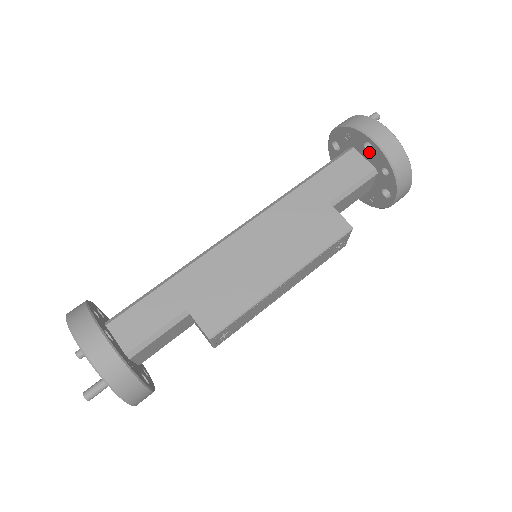
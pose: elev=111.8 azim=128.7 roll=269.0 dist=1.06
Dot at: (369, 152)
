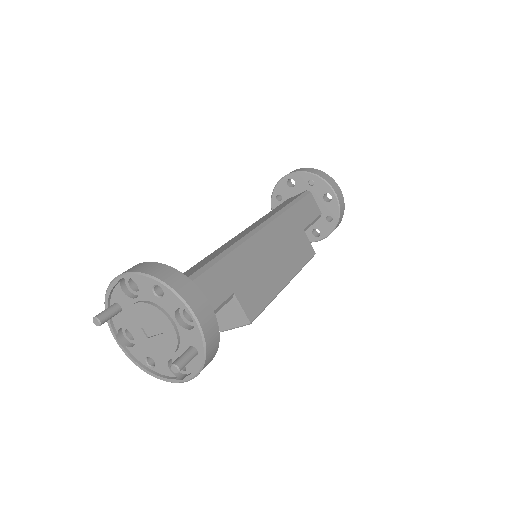
Dot at: (325, 201)
